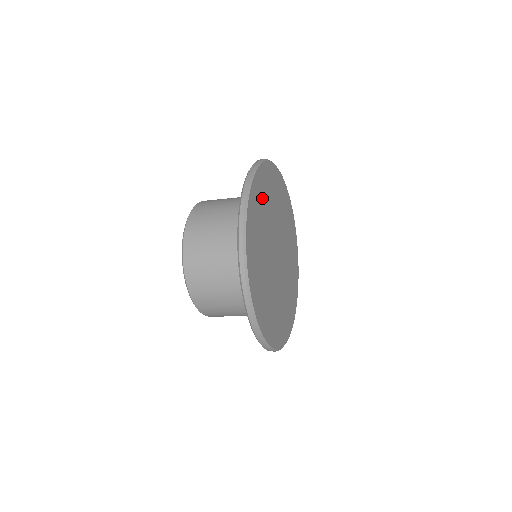
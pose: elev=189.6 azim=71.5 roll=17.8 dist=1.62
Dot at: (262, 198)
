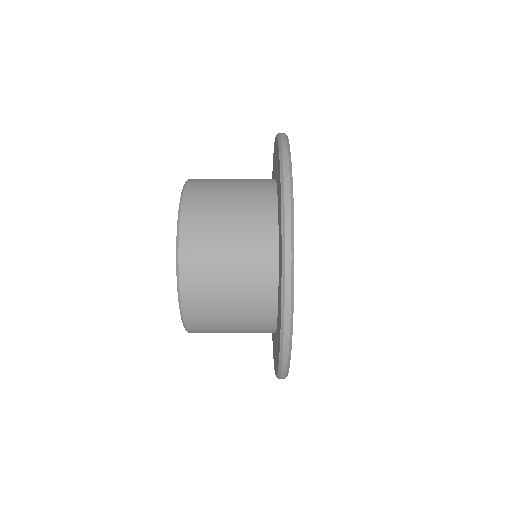
Dot at: occluded
